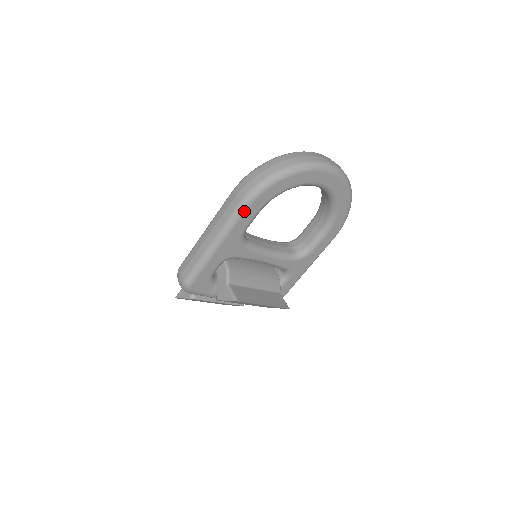
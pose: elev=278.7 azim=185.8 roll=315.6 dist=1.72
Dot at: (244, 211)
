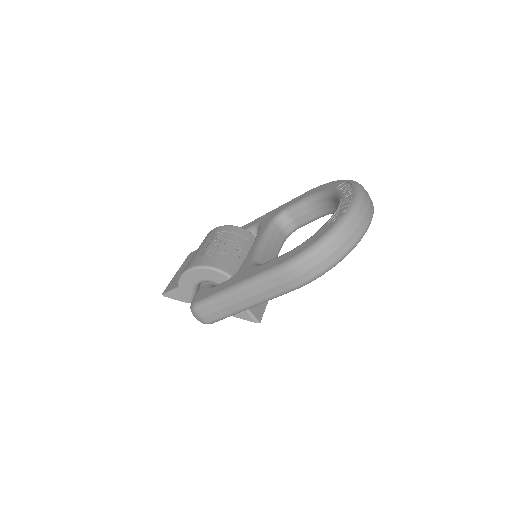
Dot at: occluded
